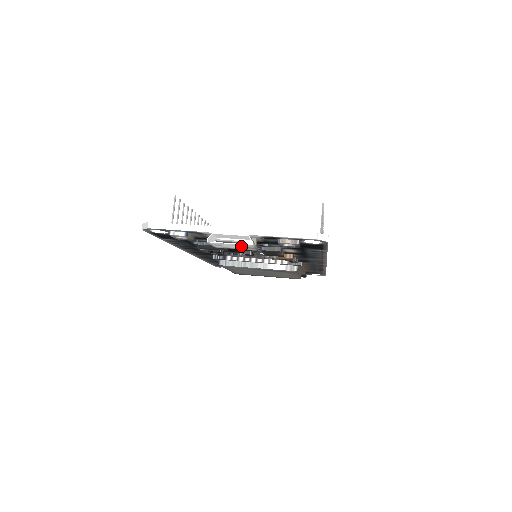
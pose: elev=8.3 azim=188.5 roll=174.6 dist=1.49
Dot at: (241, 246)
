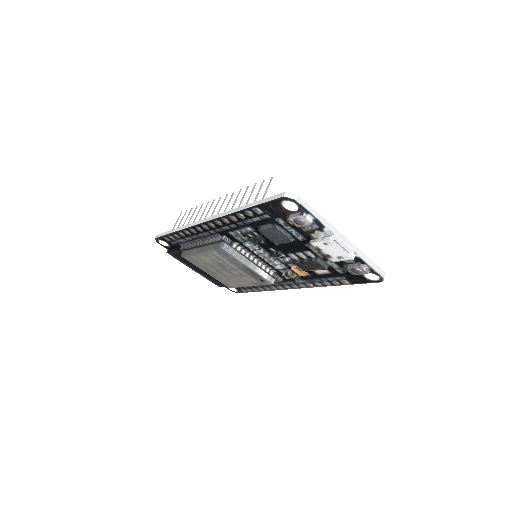
Dot at: (340, 254)
